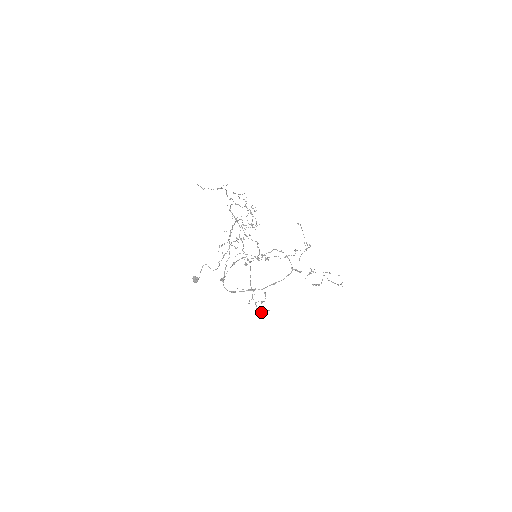
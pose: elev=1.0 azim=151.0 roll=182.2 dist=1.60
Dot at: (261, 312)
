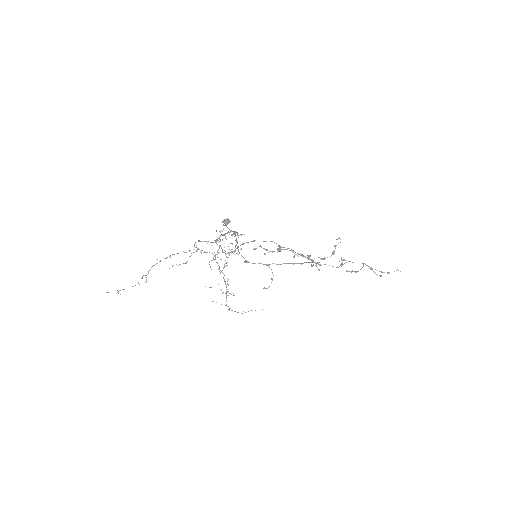
Dot at: (248, 311)
